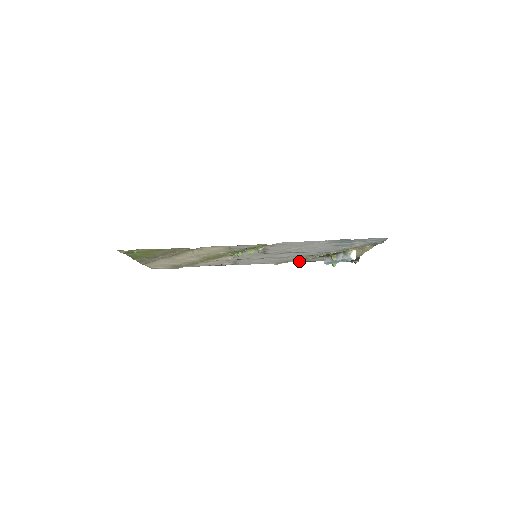
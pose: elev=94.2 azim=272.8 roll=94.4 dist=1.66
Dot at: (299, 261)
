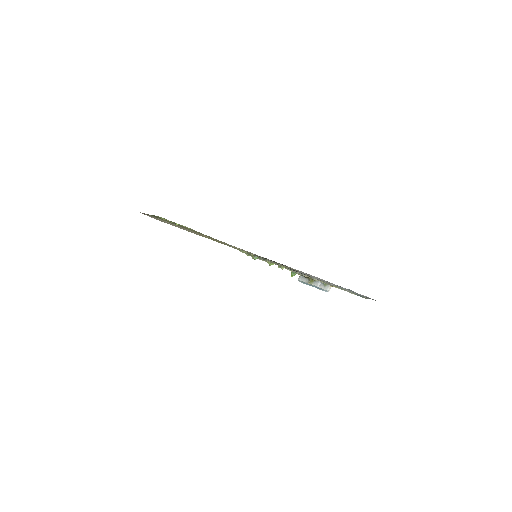
Dot at: occluded
